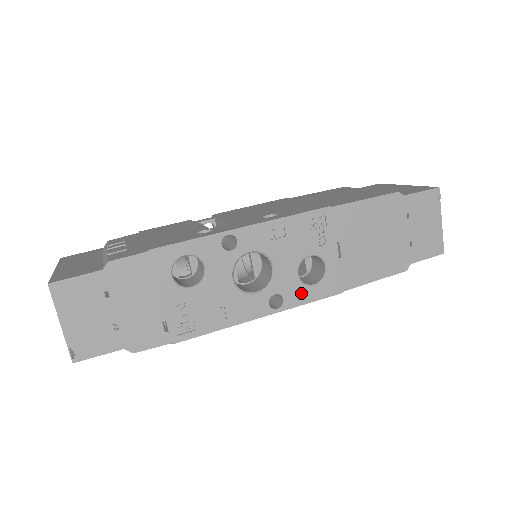
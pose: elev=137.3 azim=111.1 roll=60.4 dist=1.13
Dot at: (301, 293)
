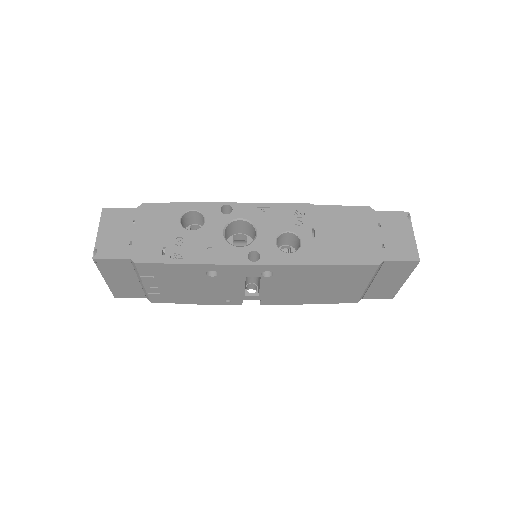
Dot at: (276, 256)
